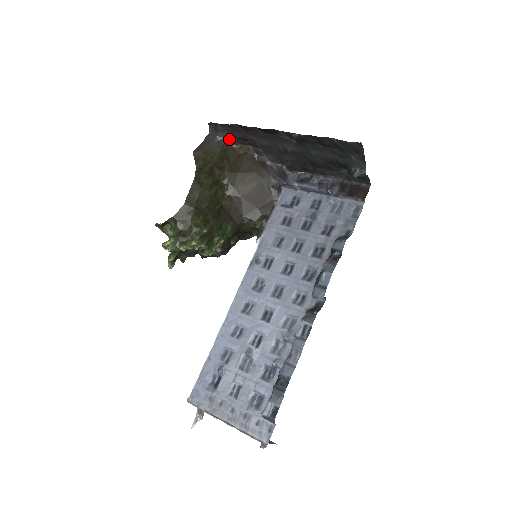
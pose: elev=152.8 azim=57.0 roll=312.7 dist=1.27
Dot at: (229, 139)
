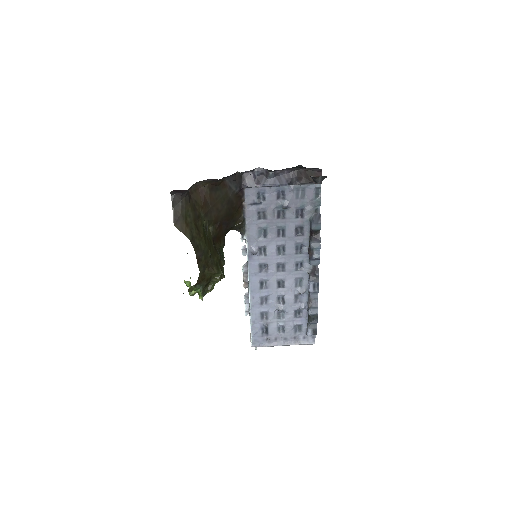
Dot at: (190, 188)
